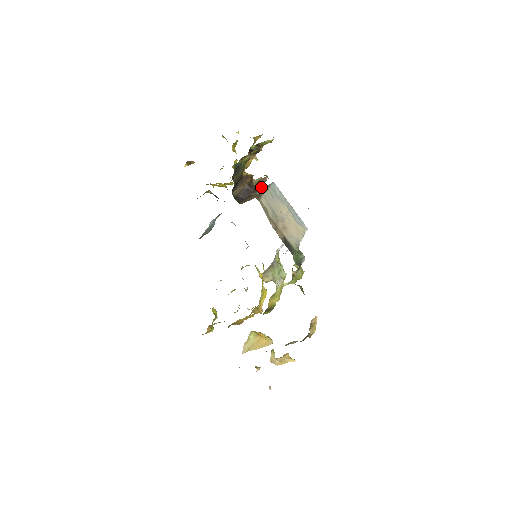
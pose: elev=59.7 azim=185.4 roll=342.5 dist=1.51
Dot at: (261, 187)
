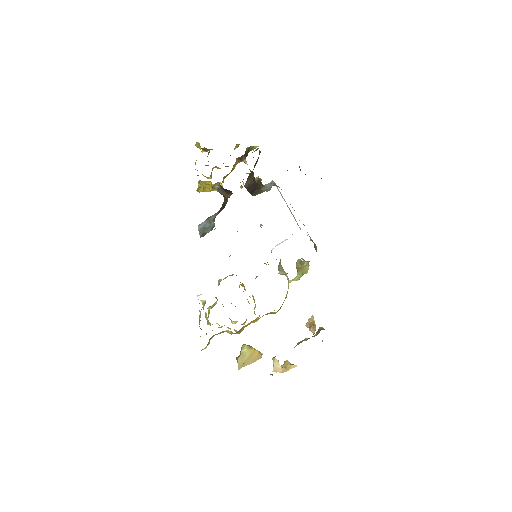
Dot at: (262, 185)
